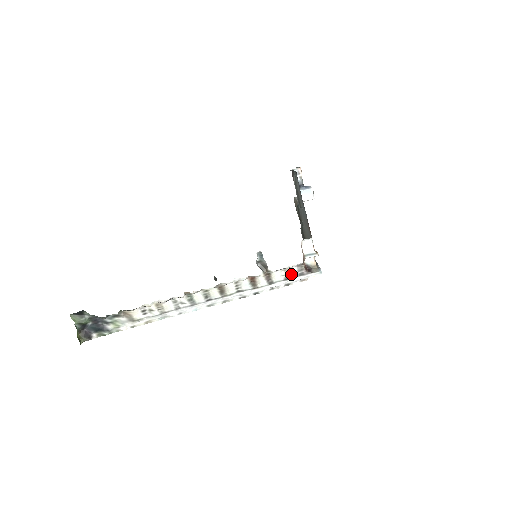
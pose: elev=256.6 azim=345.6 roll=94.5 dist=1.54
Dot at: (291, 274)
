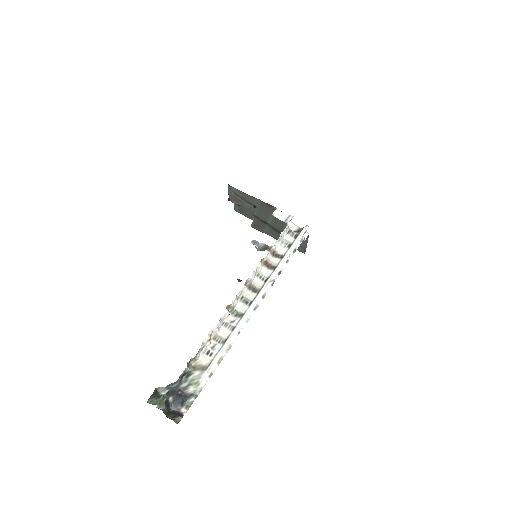
Dot at: (289, 241)
